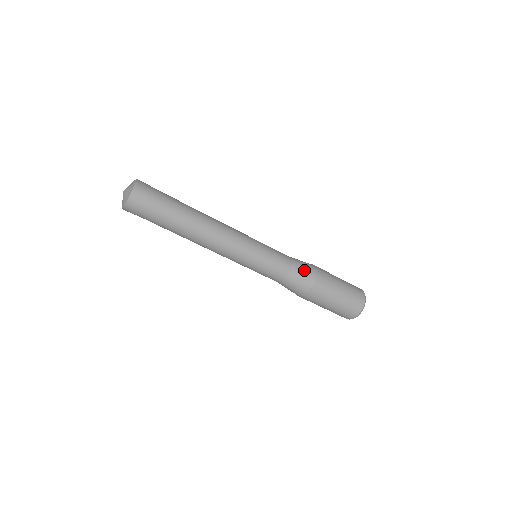
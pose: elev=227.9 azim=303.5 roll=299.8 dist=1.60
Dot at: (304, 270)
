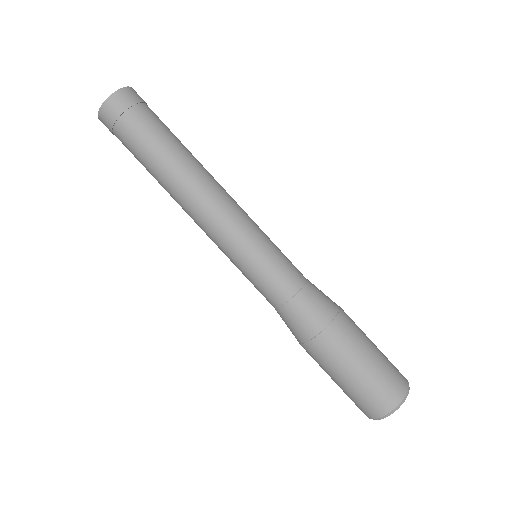
Dot at: (320, 300)
